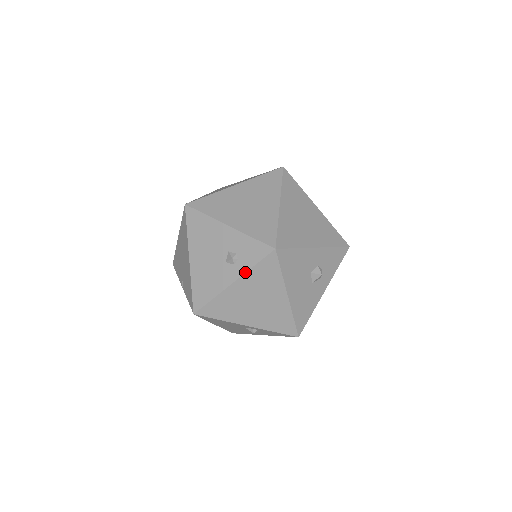
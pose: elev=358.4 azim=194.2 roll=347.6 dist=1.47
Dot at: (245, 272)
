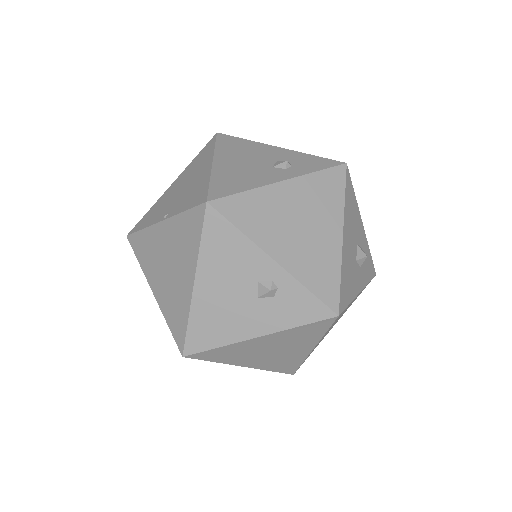
Dot at: (303, 174)
